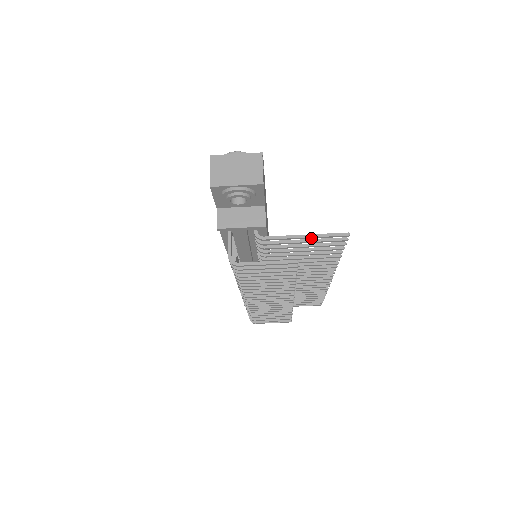
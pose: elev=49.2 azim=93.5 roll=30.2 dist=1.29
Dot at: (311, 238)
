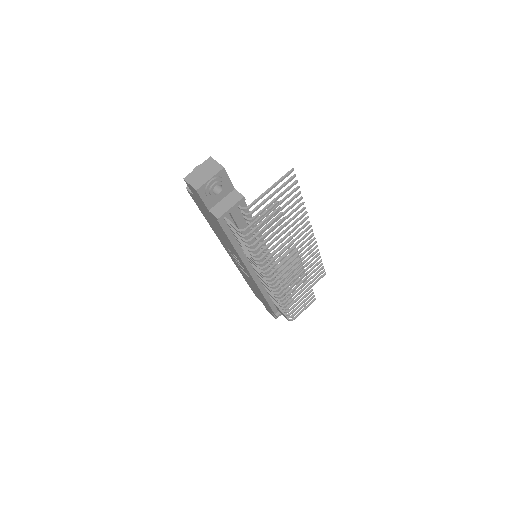
Dot at: occluded
